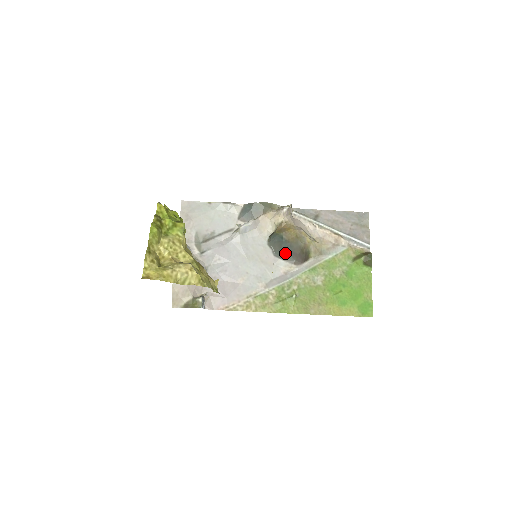
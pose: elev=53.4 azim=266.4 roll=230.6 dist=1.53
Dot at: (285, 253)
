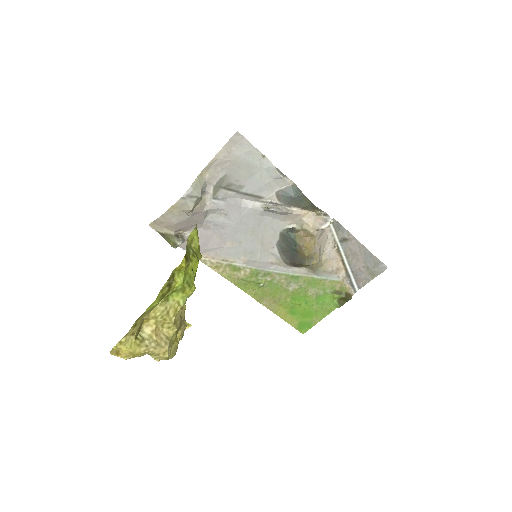
Dot at: (287, 253)
